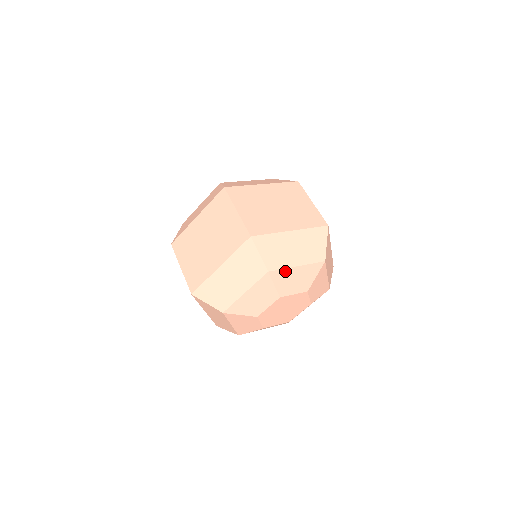
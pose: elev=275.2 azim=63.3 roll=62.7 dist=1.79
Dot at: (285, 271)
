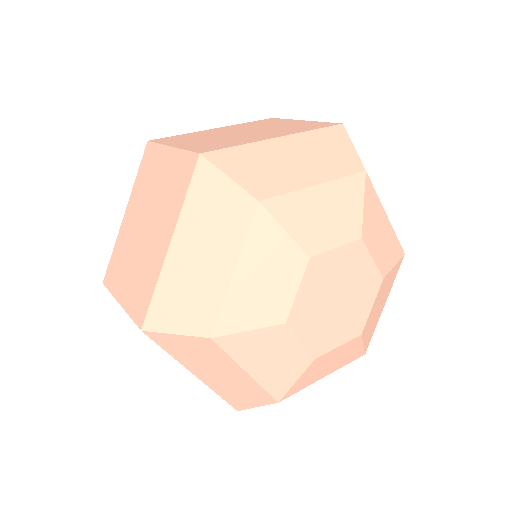
Dot at: (295, 198)
